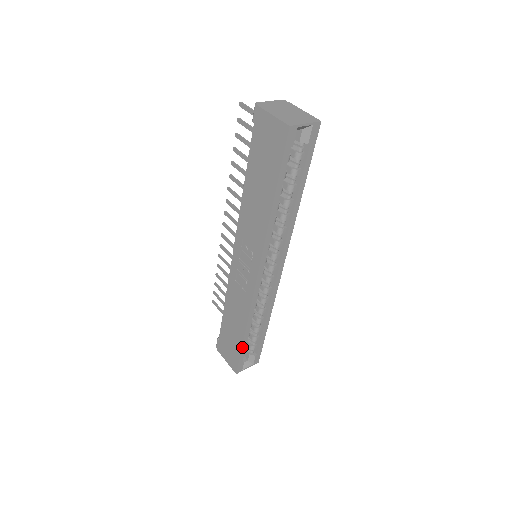
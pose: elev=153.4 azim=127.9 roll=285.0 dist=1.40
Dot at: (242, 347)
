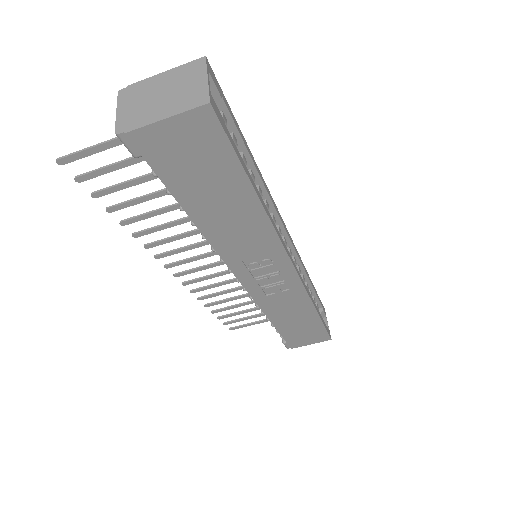
Dot at: (322, 322)
